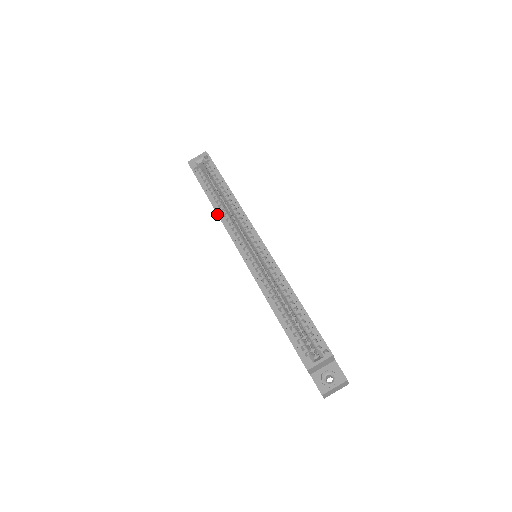
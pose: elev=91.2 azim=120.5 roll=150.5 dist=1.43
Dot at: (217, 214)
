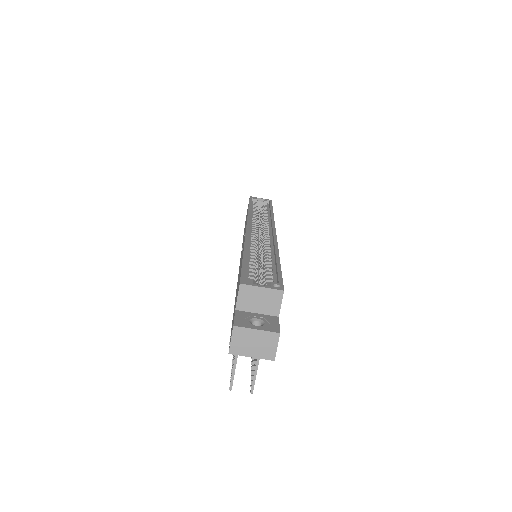
Dot at: (248, 211)
